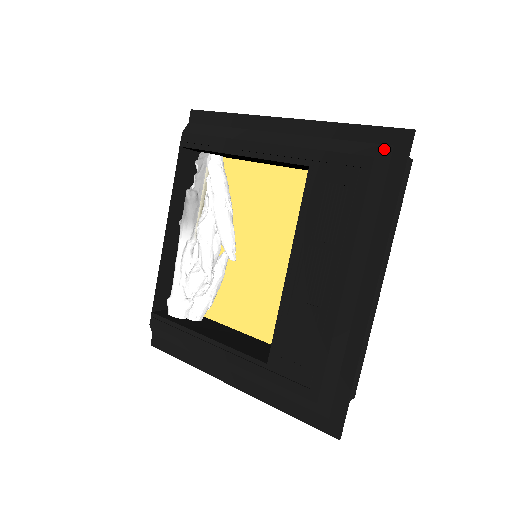
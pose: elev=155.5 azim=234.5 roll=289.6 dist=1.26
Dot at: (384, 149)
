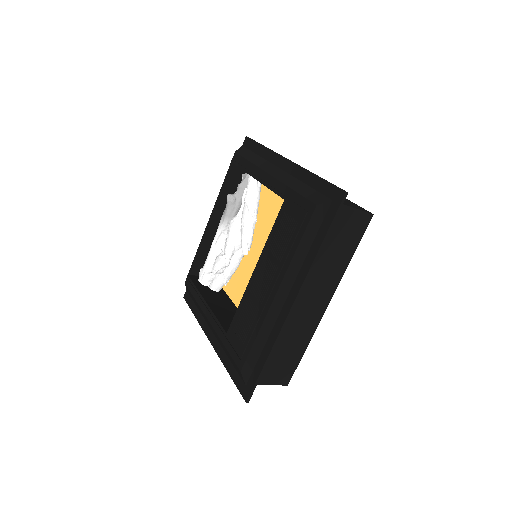
Dot at: (325, 201)
